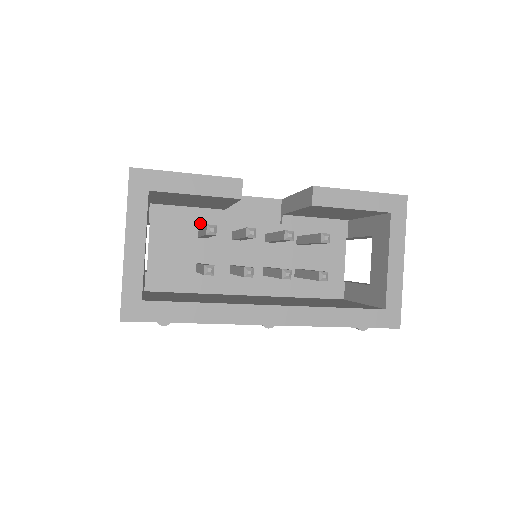
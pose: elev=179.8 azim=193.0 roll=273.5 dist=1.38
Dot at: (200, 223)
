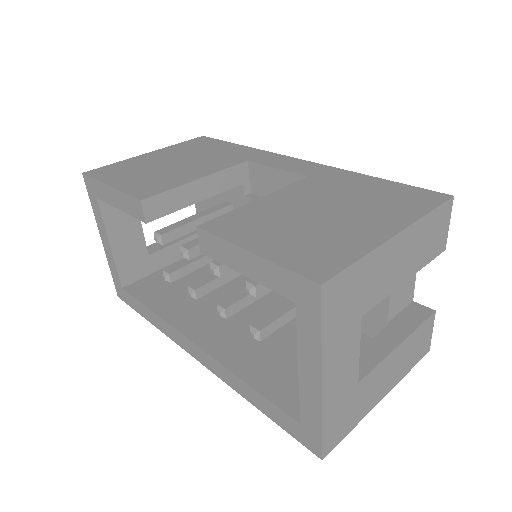
Dot at: (226, 195)
